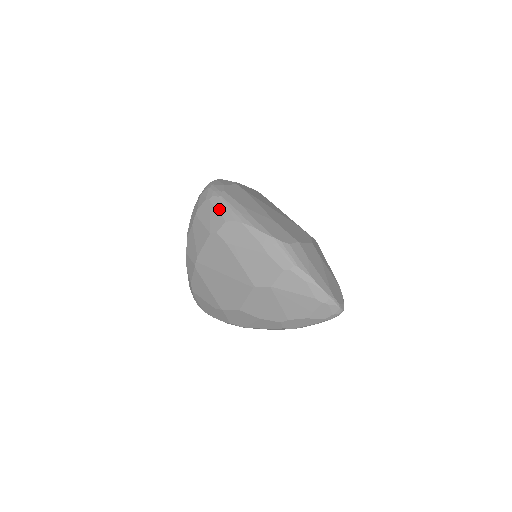
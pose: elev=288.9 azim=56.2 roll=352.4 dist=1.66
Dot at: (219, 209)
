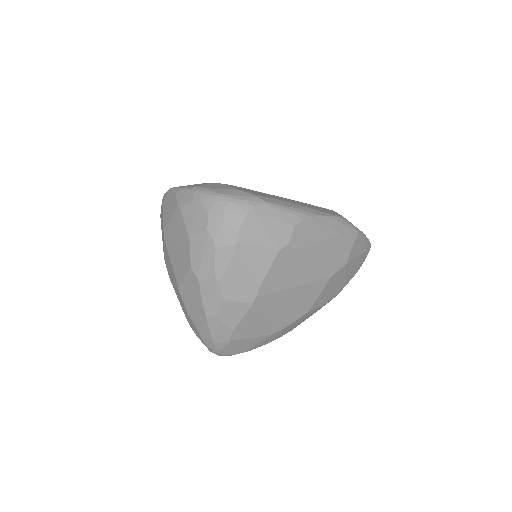
Dot at: (277, 217)
